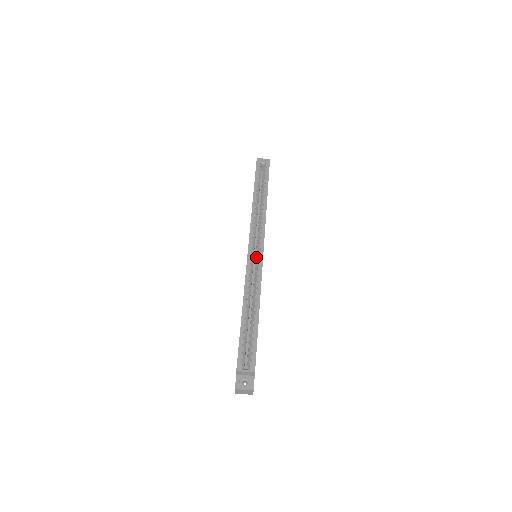
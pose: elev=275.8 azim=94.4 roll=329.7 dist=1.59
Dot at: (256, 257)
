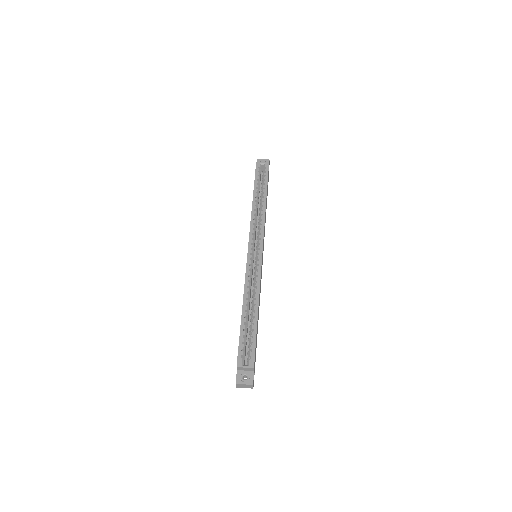
Dot at: (256, 257)
